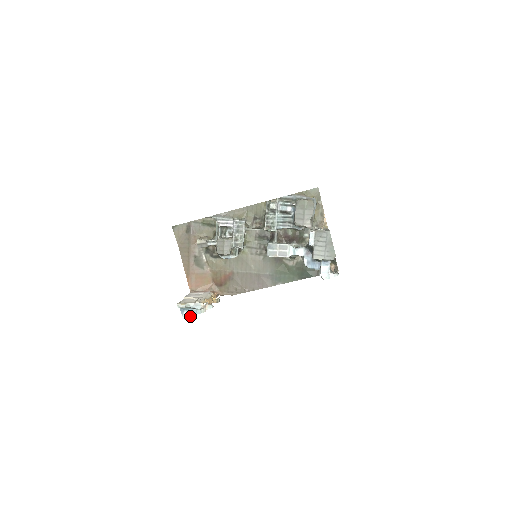
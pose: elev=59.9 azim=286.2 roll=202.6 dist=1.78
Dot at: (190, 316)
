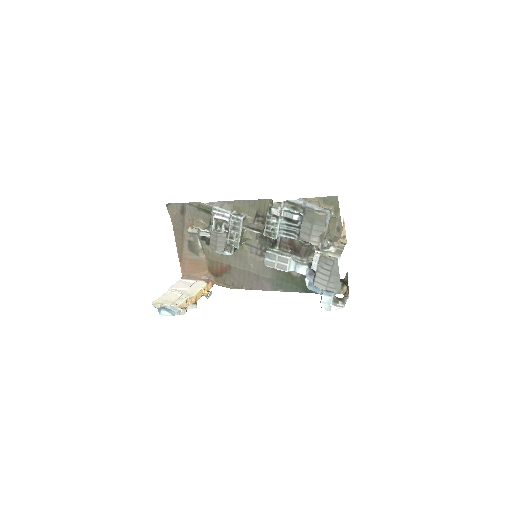
Dot at: (168, 315)
